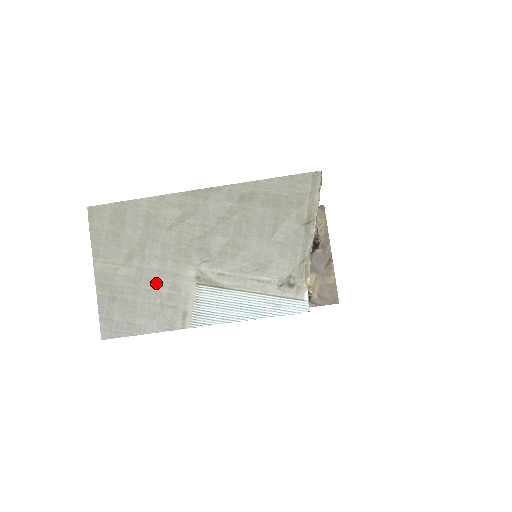
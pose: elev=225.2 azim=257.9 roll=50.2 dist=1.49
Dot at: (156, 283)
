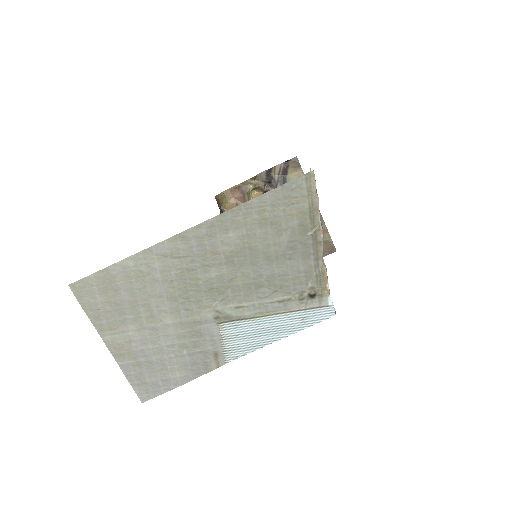
Dot at: (176, 337)
